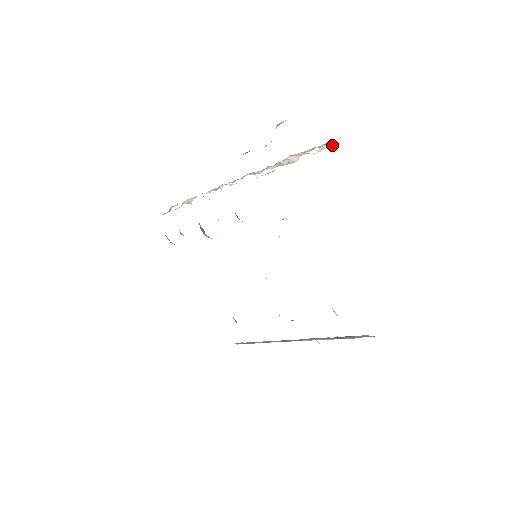
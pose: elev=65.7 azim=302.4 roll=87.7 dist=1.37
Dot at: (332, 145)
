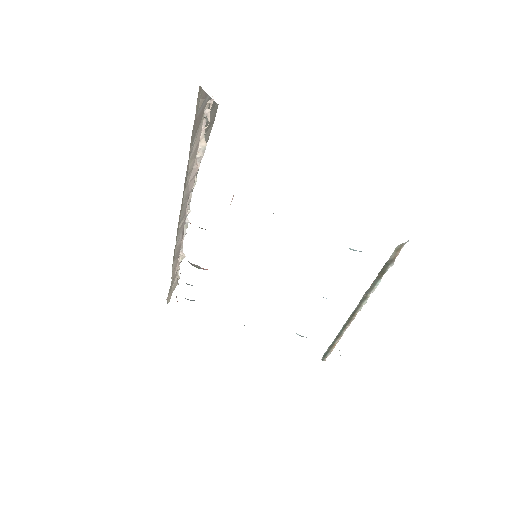
Dot at: (210, 104)
